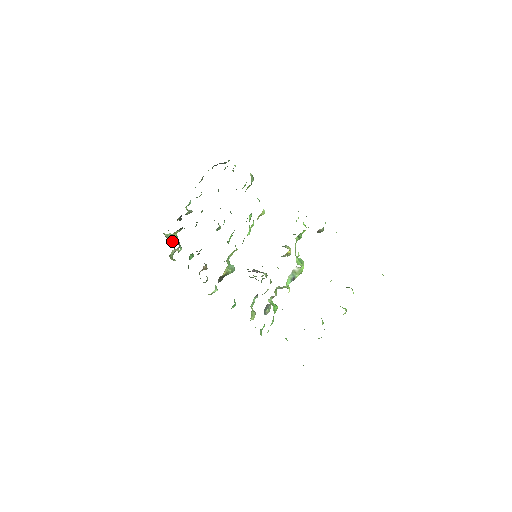
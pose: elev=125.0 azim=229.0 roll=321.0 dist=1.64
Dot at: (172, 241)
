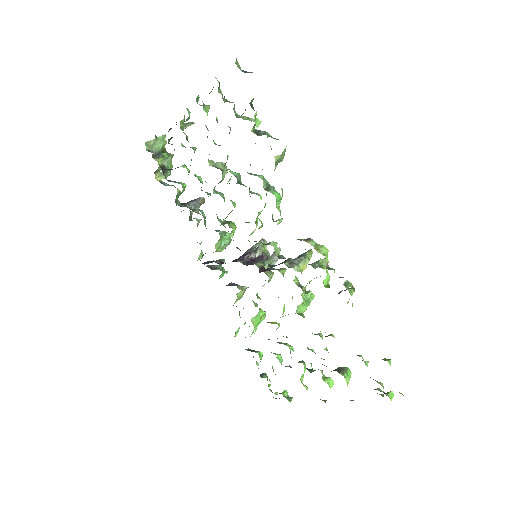
Dot at: (163, 146)
